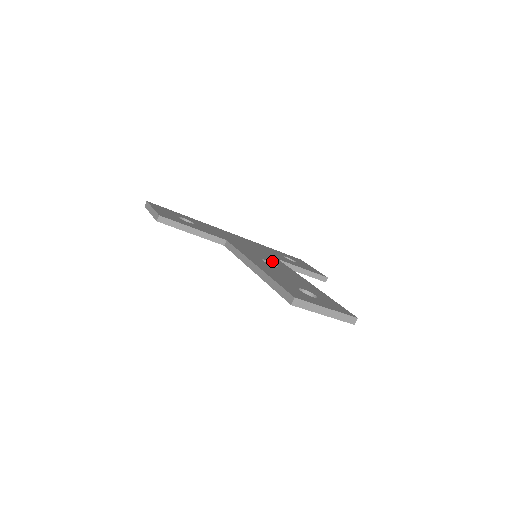
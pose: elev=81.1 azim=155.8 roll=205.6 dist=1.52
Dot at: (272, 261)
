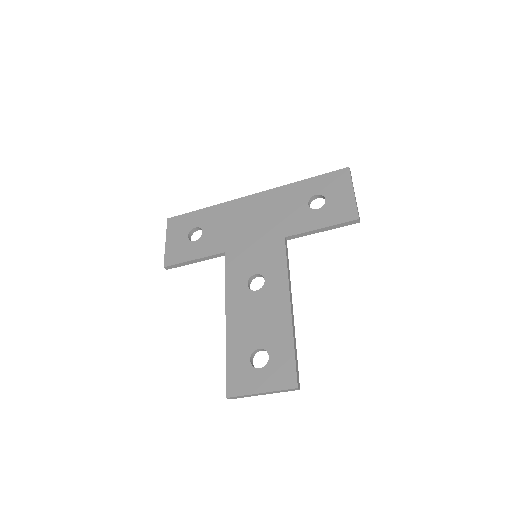
Dot at: (265, 266)
